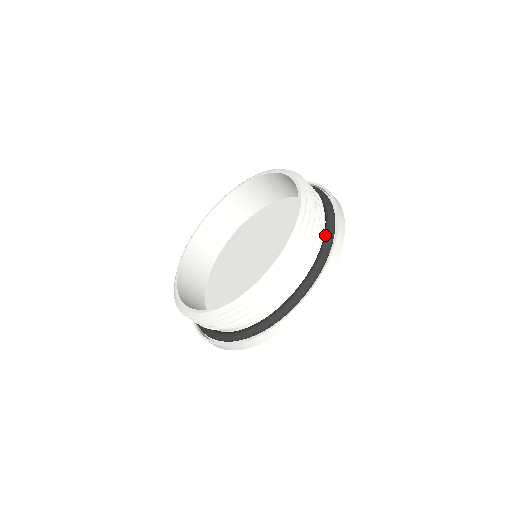
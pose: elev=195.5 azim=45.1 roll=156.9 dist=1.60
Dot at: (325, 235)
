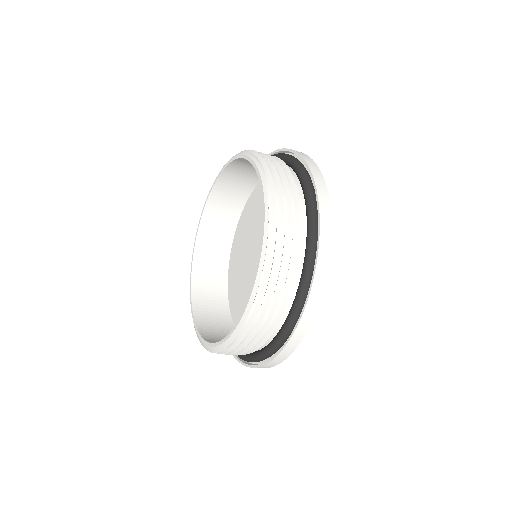
Dot at: (284, 324)
